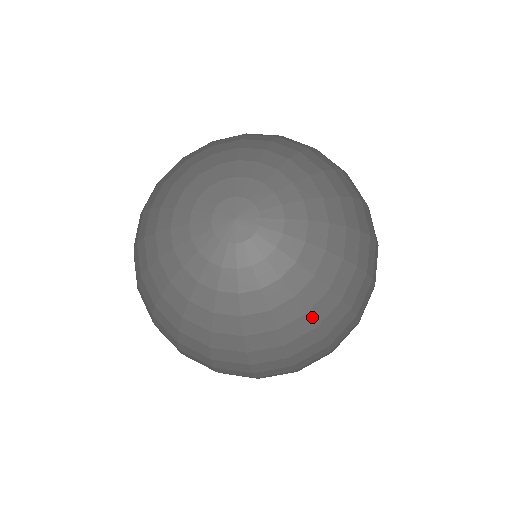
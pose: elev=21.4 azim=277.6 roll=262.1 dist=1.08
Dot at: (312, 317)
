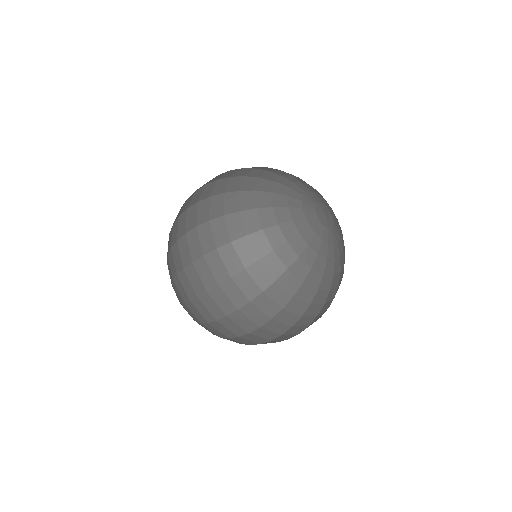
Dot at: (328, 295)
